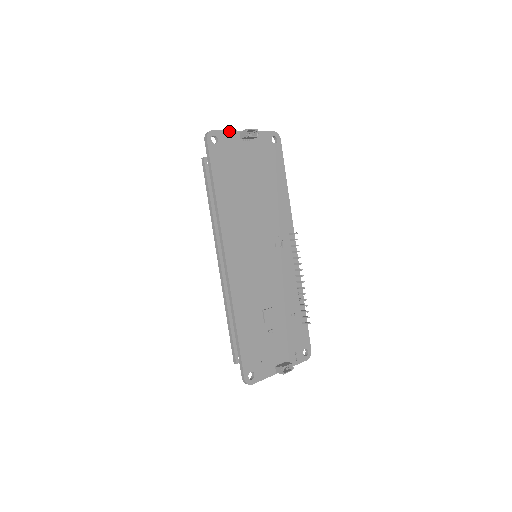
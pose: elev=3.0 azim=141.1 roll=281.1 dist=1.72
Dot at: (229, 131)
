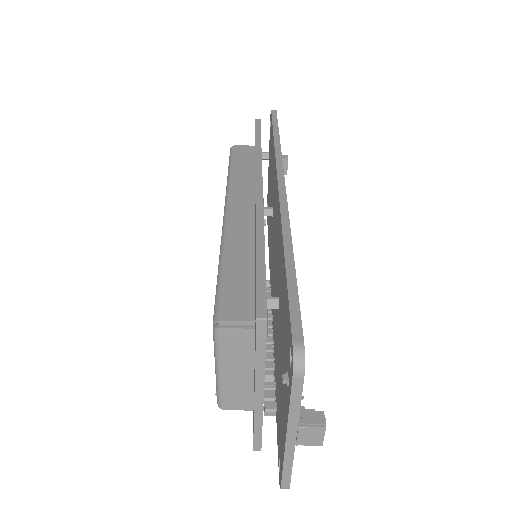
Dot at: occluded
